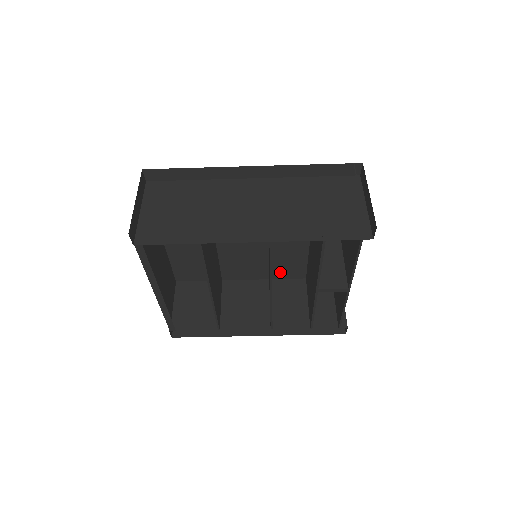
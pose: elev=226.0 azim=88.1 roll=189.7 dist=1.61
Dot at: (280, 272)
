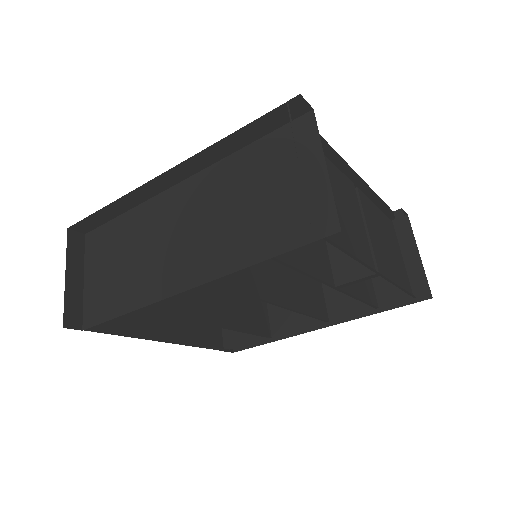
Dot at: occluded
